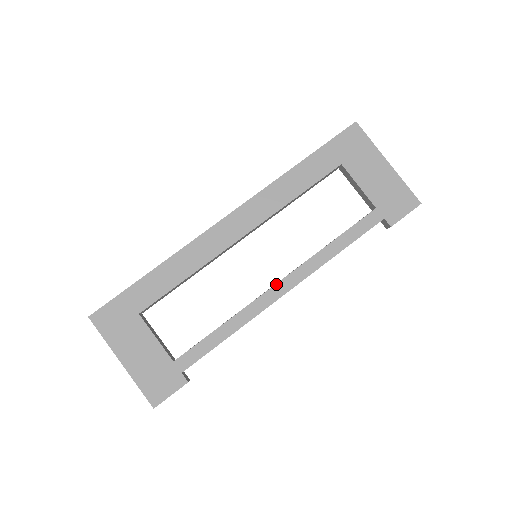
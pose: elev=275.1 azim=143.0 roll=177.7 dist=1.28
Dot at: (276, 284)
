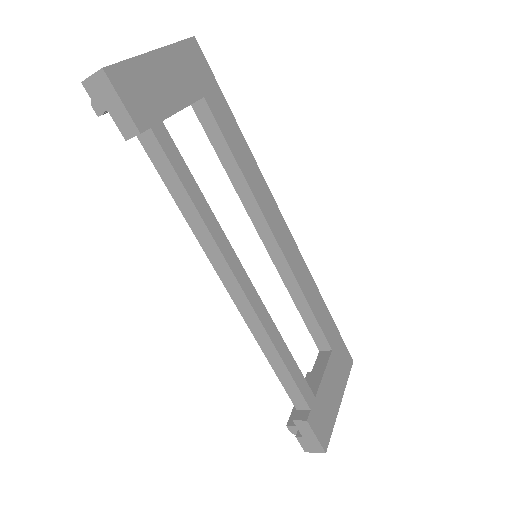
Dot at: (248, 277)
